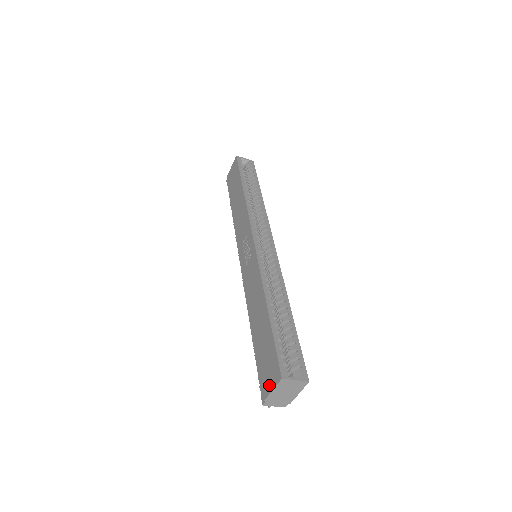
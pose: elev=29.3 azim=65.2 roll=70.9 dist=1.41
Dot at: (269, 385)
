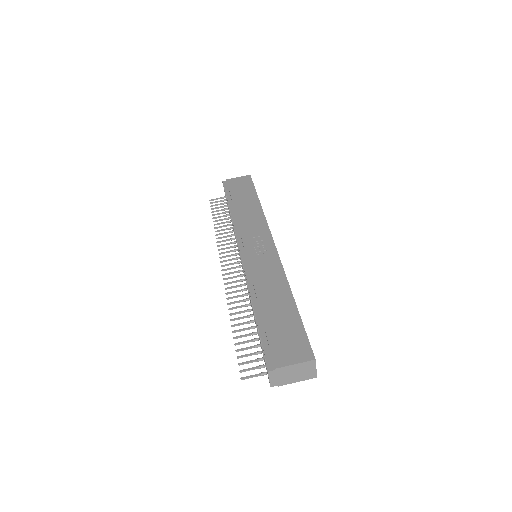
Dot at: (289, 358)
